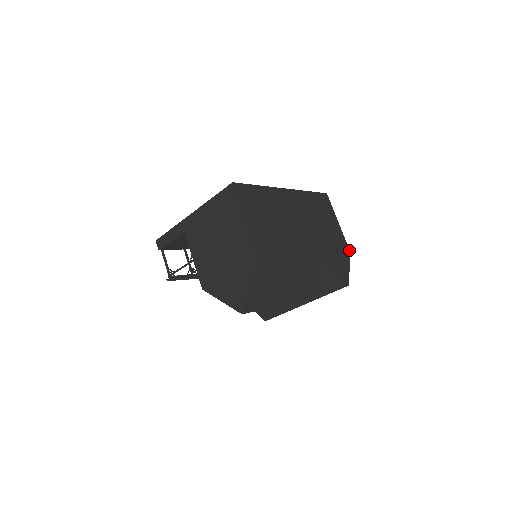
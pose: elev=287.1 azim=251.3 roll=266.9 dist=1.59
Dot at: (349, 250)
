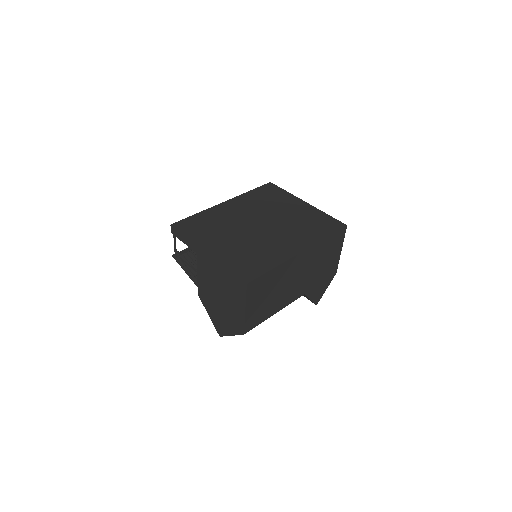
Dot at: (336, 272)
